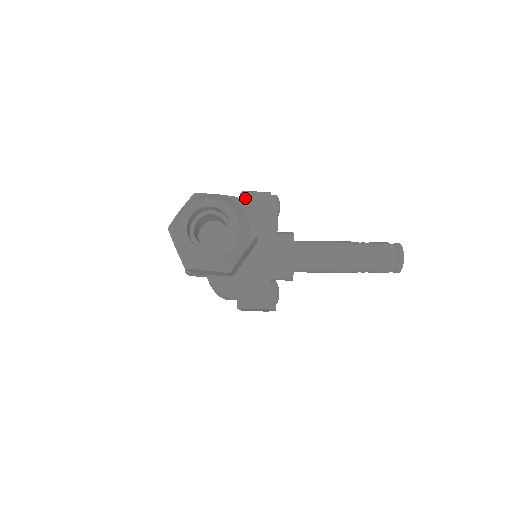
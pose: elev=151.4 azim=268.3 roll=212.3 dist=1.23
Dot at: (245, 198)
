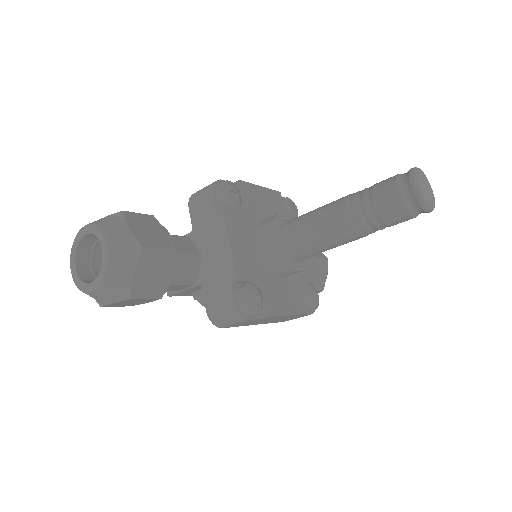
Dot at: (191, 200)
